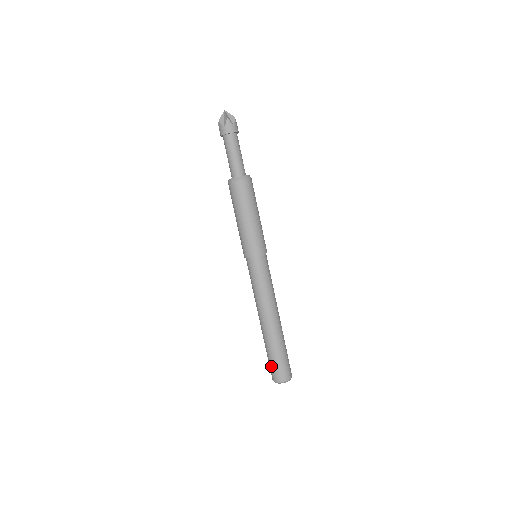
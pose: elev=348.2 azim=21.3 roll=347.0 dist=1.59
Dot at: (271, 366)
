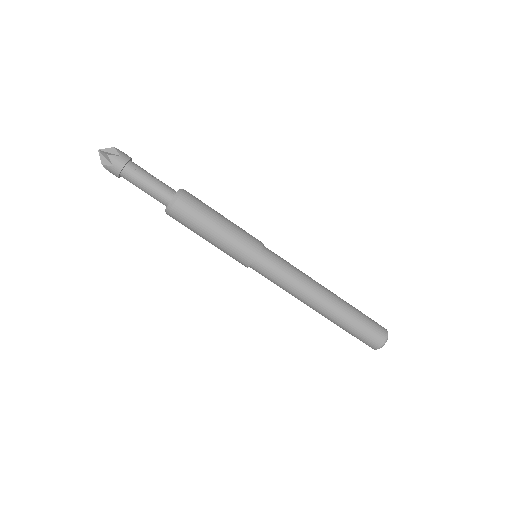
Dot at: (369, 331)
